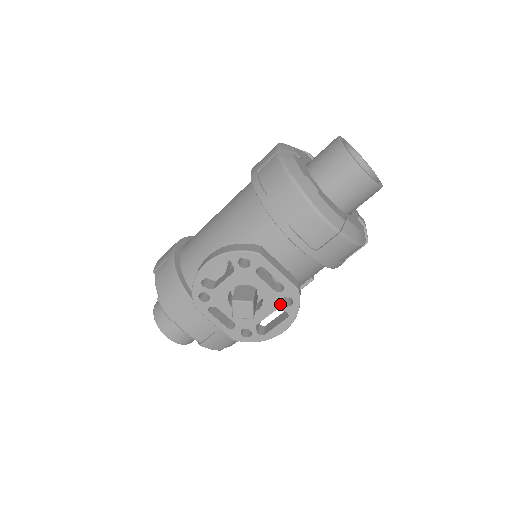
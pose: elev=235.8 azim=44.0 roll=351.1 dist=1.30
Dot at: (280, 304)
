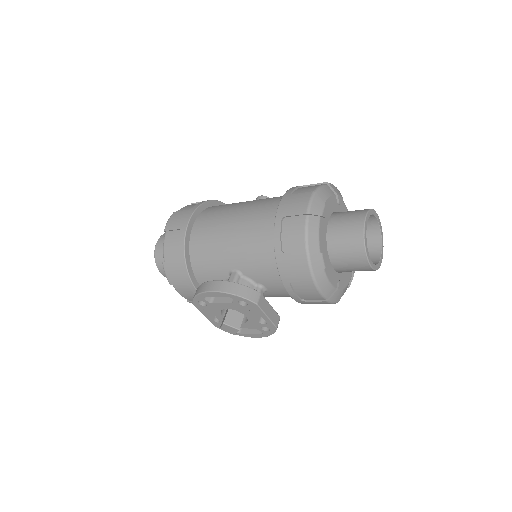
Dot at: (259, 328)
